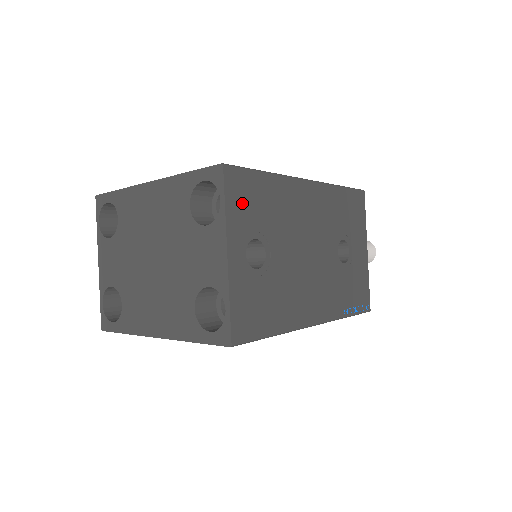
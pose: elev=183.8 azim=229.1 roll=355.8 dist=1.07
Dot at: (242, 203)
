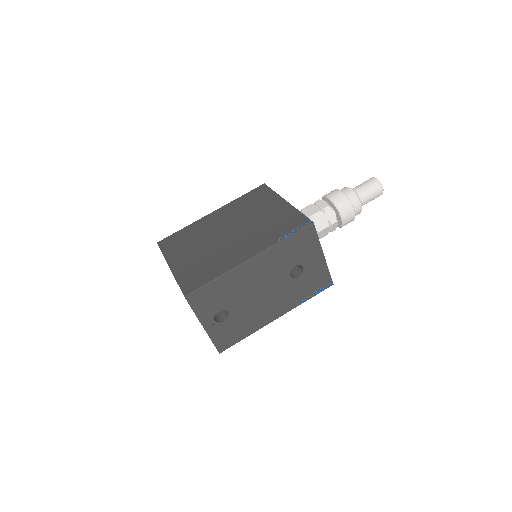
Dot at: (204, 303)
